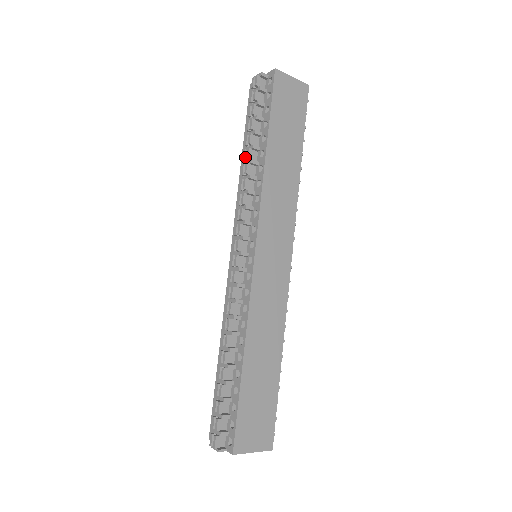
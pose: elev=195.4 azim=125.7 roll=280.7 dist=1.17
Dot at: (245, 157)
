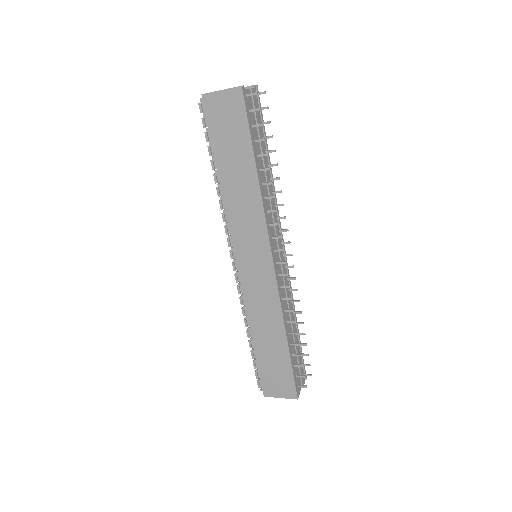
Dot at: (218, 180)
